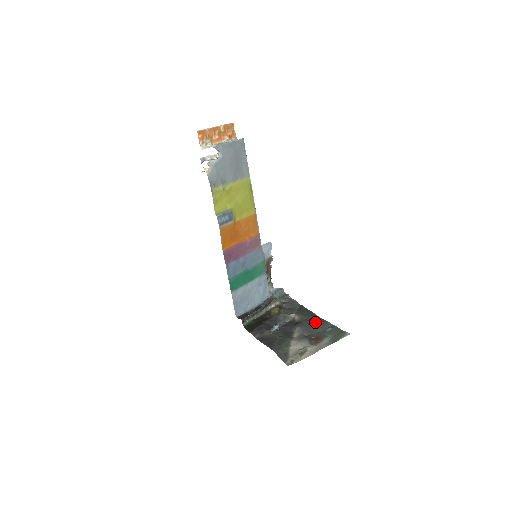
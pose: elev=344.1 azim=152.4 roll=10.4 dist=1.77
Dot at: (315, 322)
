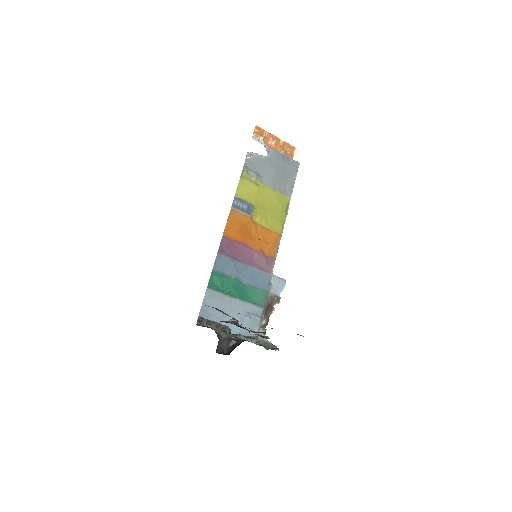
Dot at: occluded
